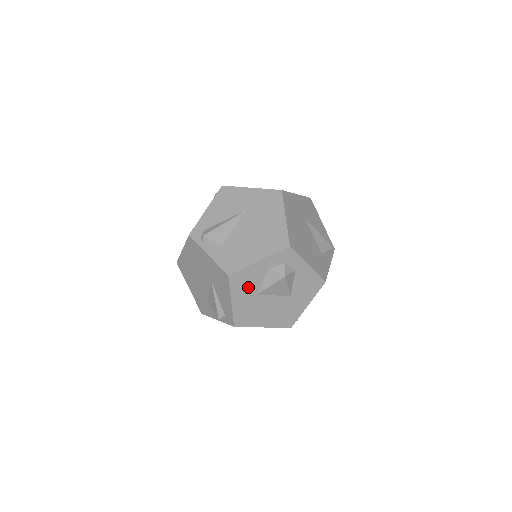
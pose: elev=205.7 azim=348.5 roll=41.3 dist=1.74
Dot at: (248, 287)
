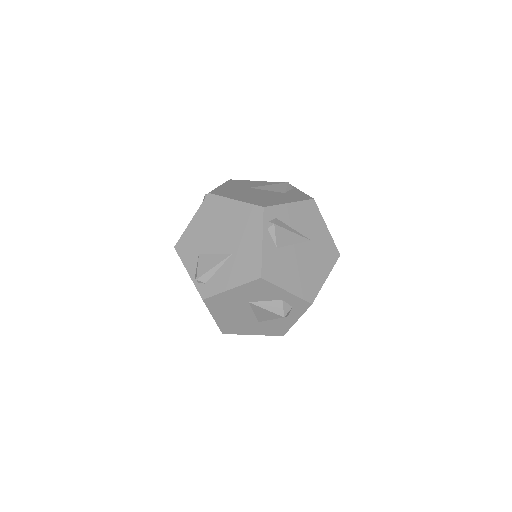
Dot at: (254, 294)
